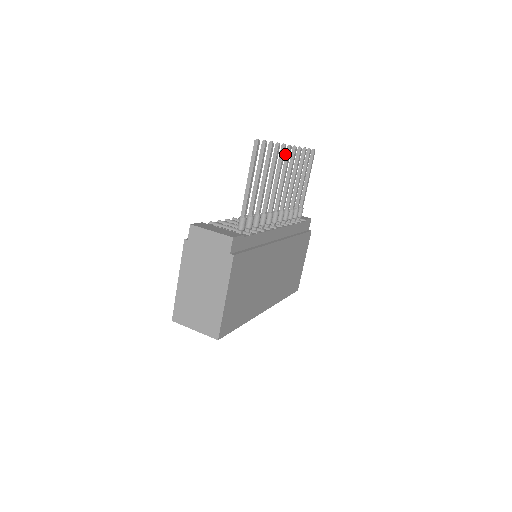
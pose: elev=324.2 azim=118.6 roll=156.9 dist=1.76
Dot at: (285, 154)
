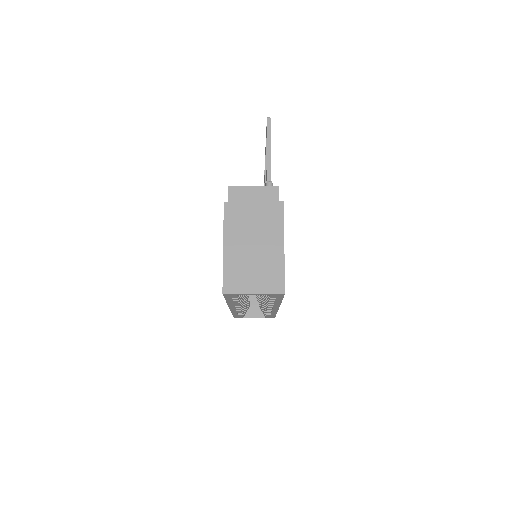
Dot at: (265, 159)
